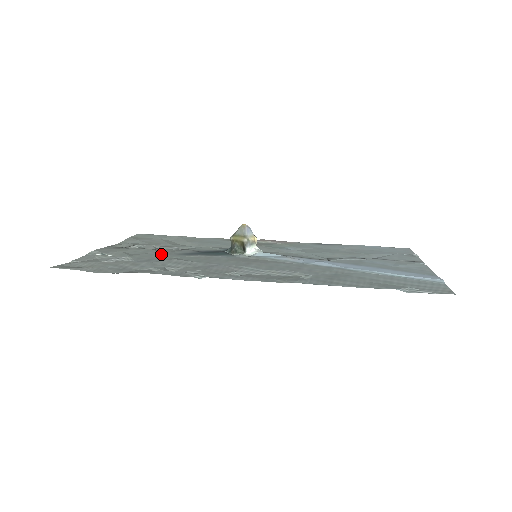
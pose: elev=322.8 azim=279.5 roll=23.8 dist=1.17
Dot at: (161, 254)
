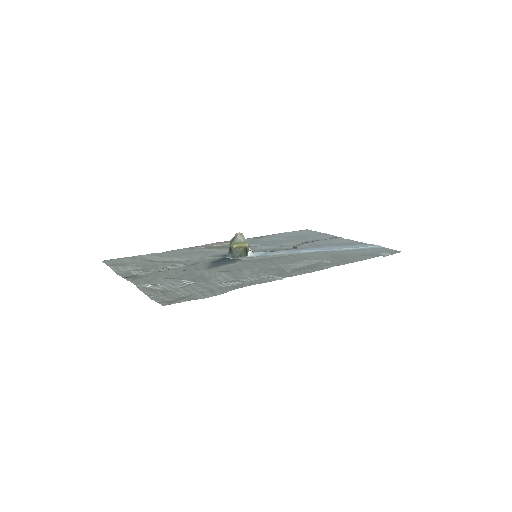
Dot at: (194, 272)
